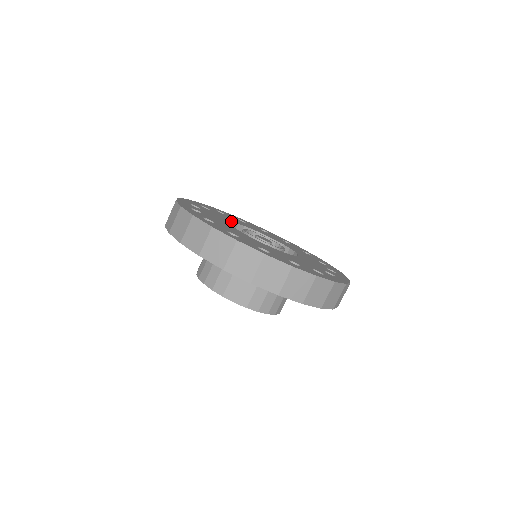
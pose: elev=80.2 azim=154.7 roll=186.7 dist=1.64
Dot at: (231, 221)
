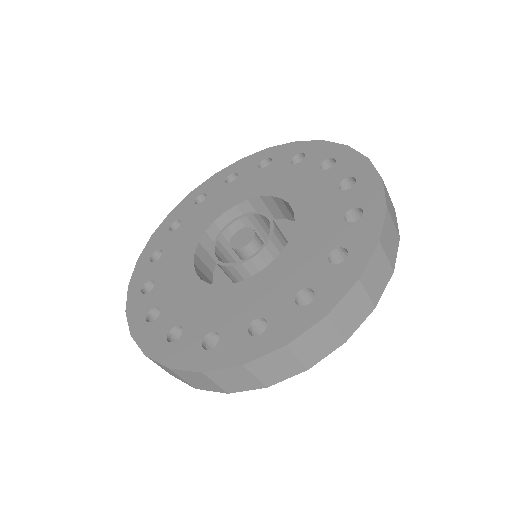
Dot at: (202, 230)
